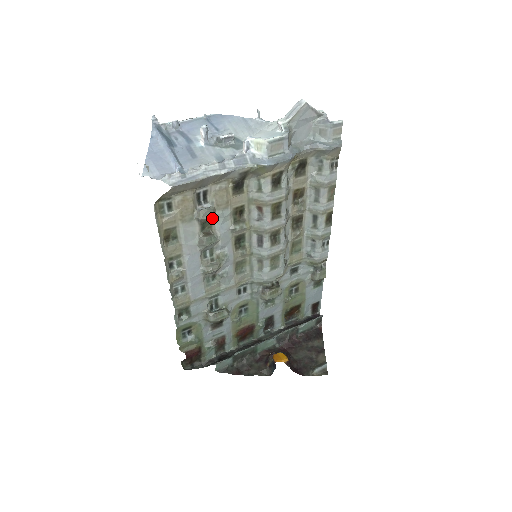
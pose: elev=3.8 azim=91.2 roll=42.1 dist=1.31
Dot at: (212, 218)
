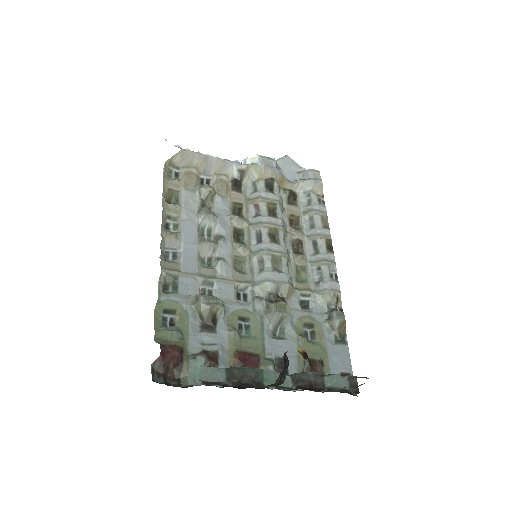
Dot at: (212, 198)
